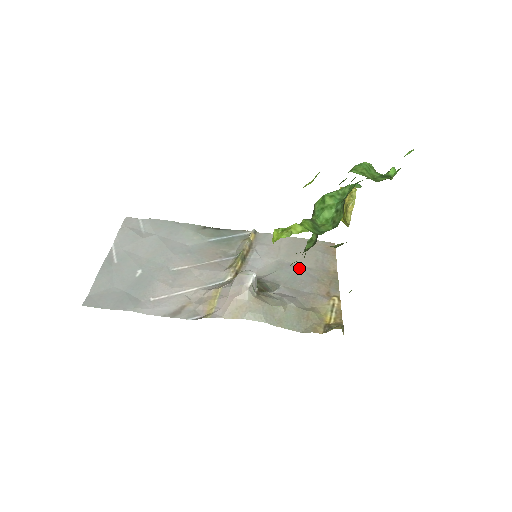
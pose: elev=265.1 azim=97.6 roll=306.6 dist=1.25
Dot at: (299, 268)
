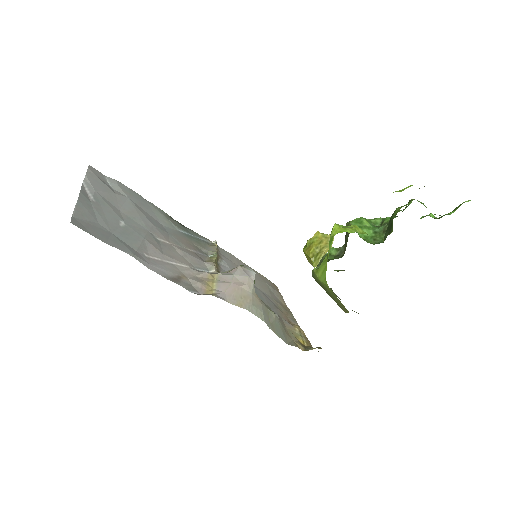
Dot at: (261, 291)
